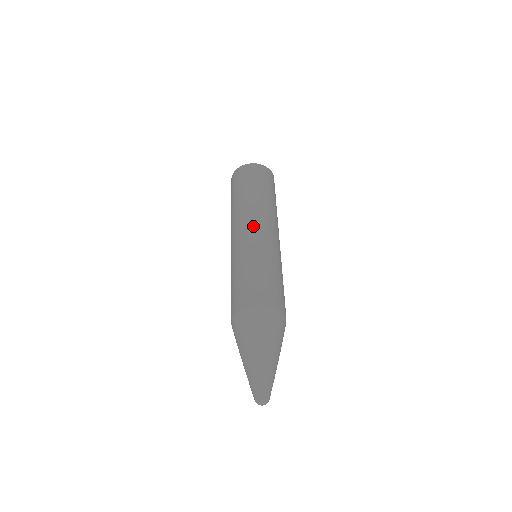
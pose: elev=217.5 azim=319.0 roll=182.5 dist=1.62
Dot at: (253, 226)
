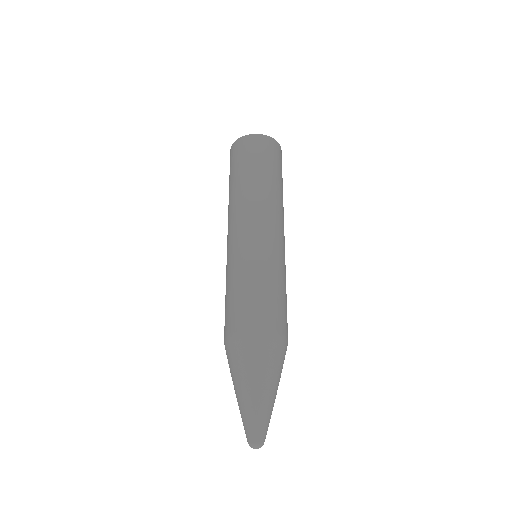
Dot at: (229, 231)
